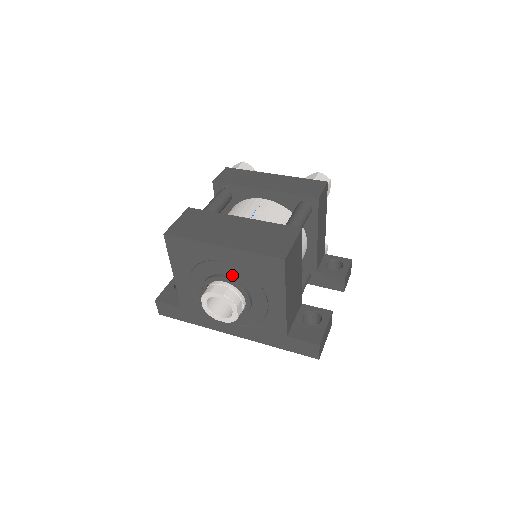
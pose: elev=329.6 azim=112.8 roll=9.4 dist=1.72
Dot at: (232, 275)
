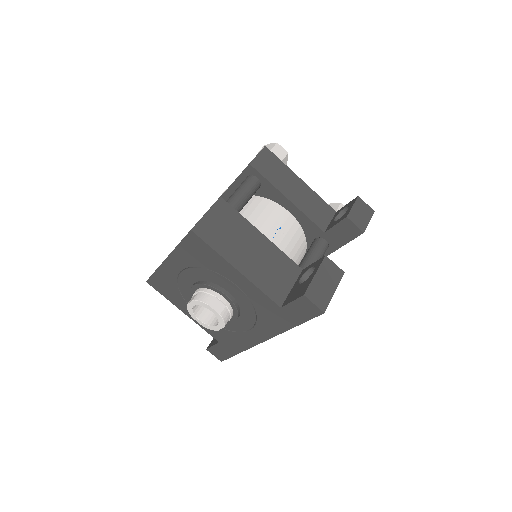
Dot at: (196, 279)
